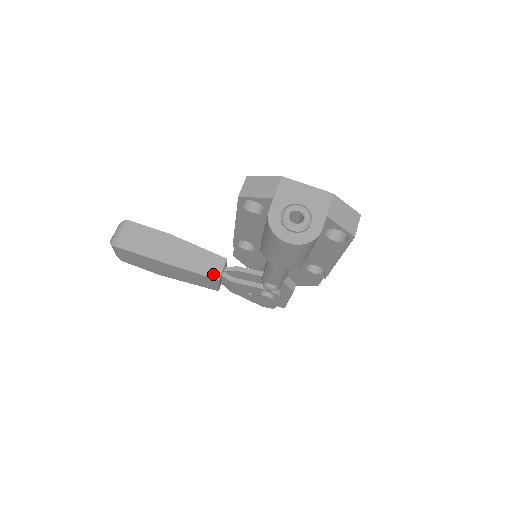
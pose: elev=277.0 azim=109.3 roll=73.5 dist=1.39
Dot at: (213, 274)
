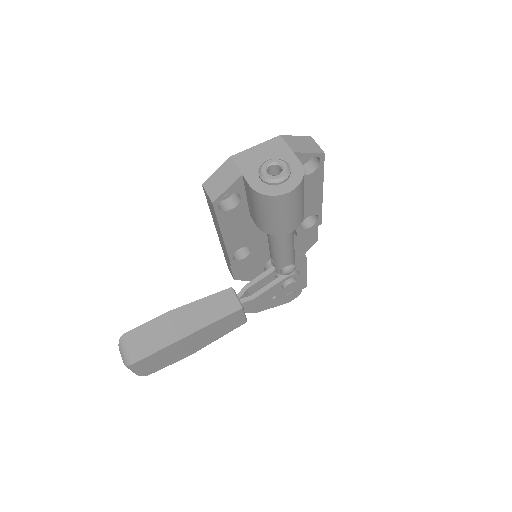
Dot at: (234, 308)
